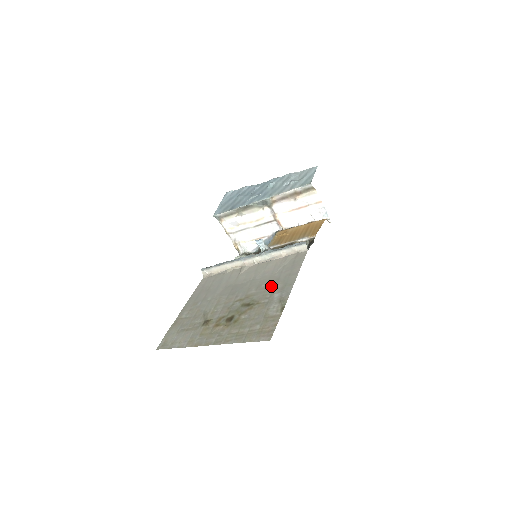
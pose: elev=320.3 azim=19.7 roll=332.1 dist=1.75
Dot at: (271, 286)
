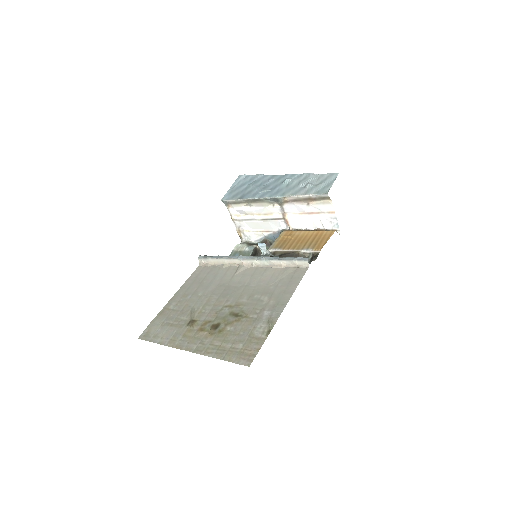
Dot at: (263, 300)
